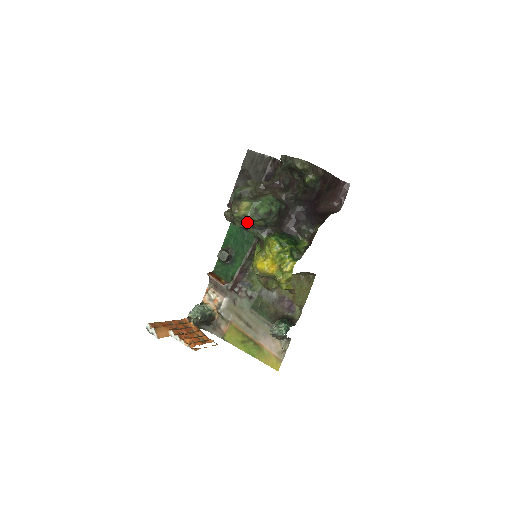
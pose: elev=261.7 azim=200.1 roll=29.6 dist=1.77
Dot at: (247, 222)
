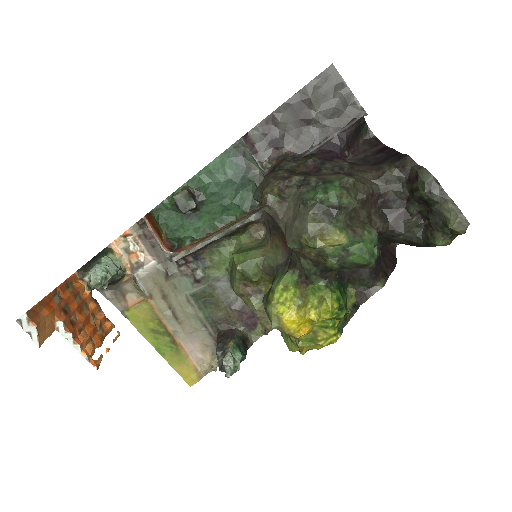
Dot at: (314, 255)
